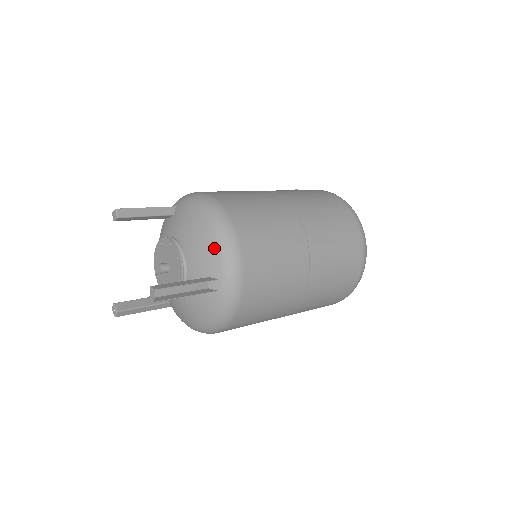
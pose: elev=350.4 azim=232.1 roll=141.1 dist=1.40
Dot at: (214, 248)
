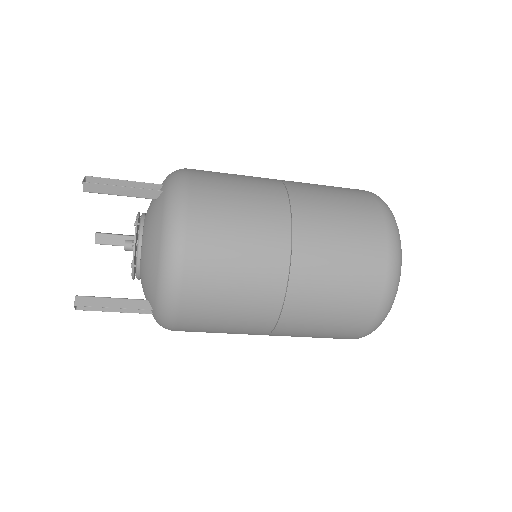
Dot at: occluded
